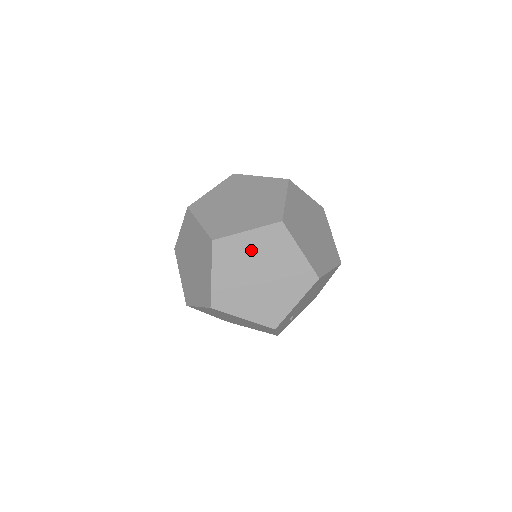
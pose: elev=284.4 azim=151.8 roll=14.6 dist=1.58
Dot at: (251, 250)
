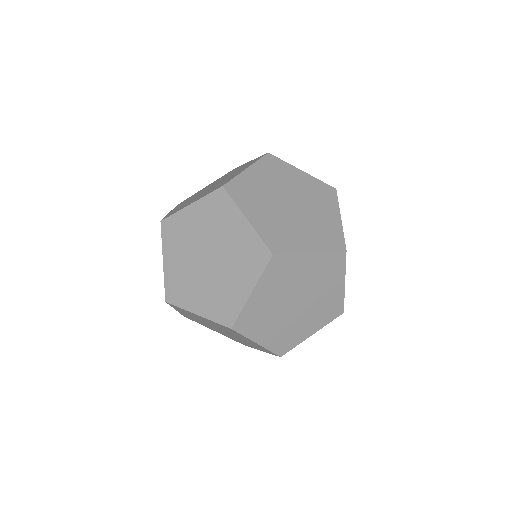
Dot at: (270, 299)
